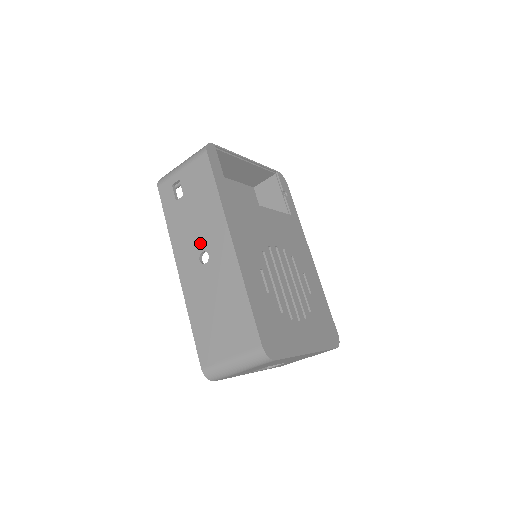
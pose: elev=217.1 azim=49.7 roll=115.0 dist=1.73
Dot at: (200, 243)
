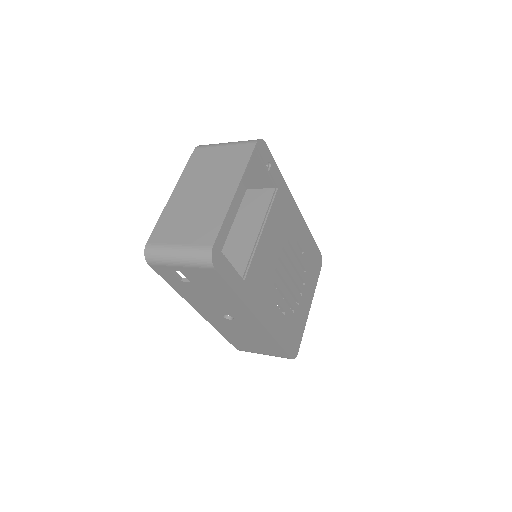
Dot at: (222, 311)
